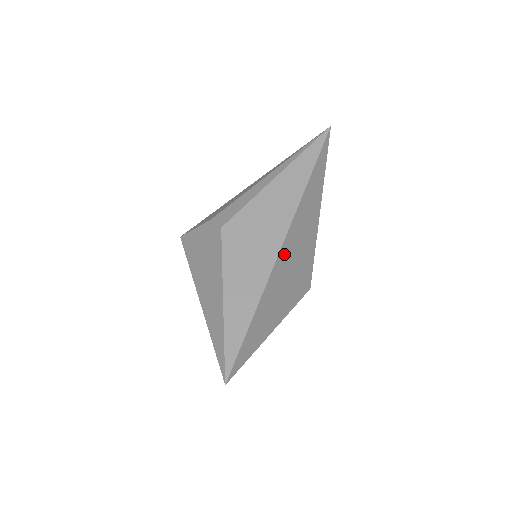
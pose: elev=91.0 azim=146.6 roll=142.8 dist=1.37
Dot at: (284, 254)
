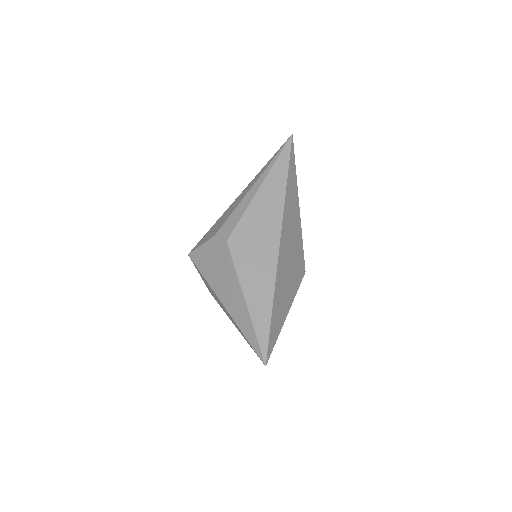
Dot at: (282, 251)
